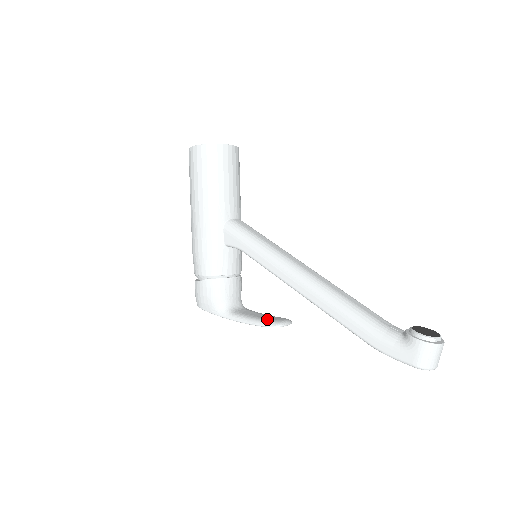
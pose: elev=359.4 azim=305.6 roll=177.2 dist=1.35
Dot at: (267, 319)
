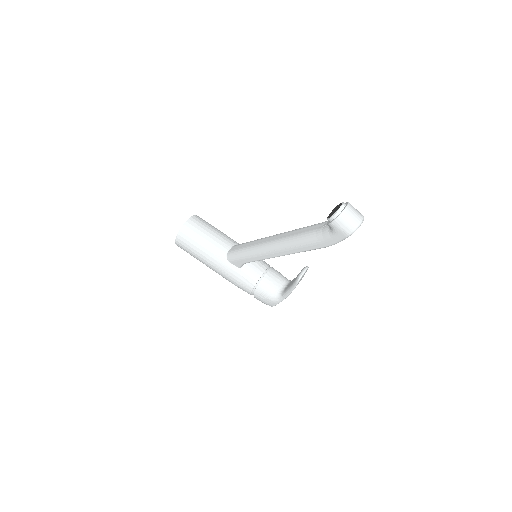
Dot at: (294, 280)
